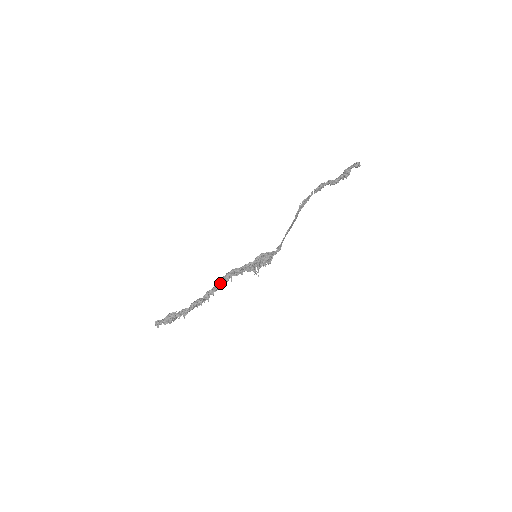
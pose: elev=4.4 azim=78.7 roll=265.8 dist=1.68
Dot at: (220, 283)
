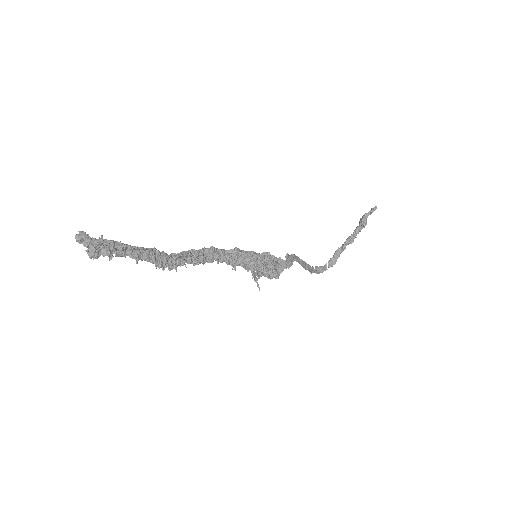
Dot at: (199, 252)
